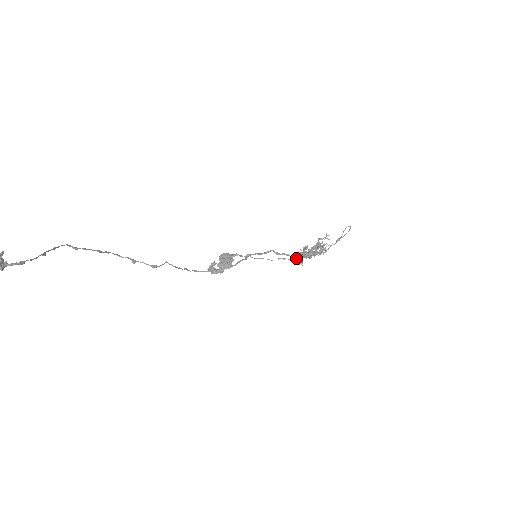
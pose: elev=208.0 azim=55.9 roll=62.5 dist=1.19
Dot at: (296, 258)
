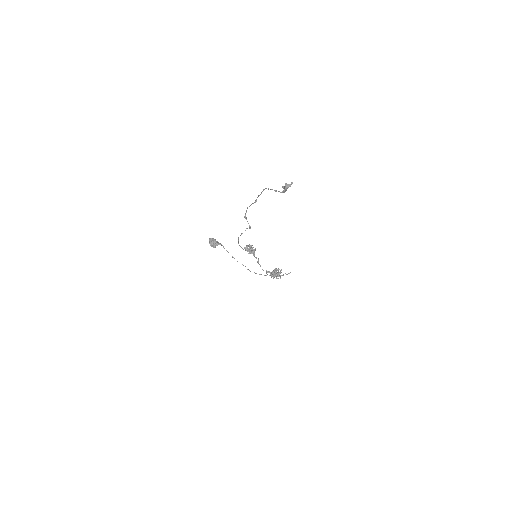
Dot at: occluded
